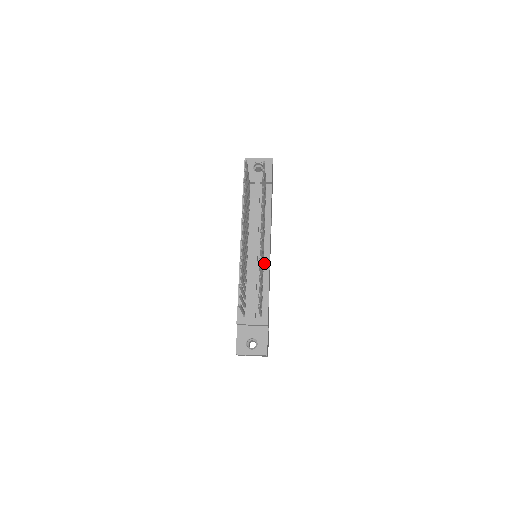
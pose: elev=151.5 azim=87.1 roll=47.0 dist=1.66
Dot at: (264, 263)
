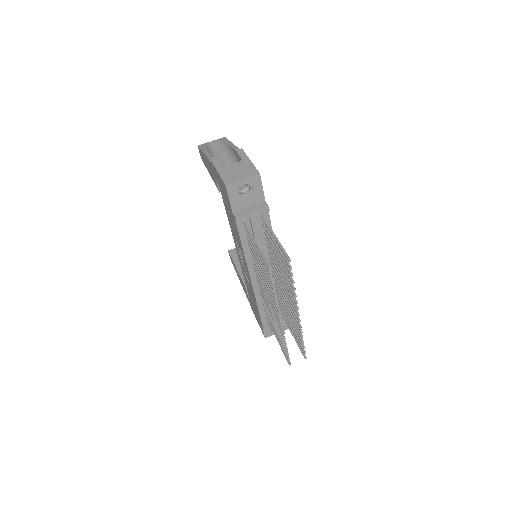
Dot at: occluded
